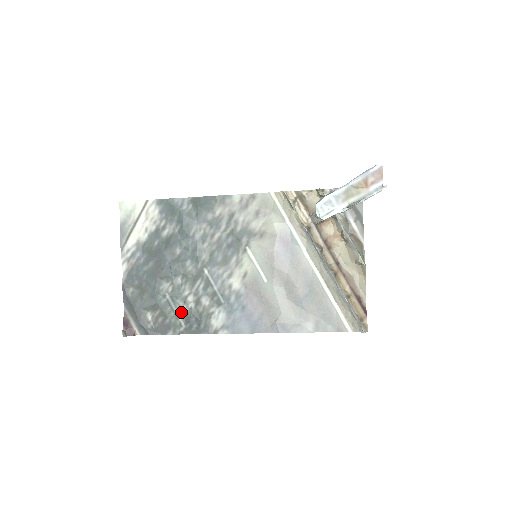
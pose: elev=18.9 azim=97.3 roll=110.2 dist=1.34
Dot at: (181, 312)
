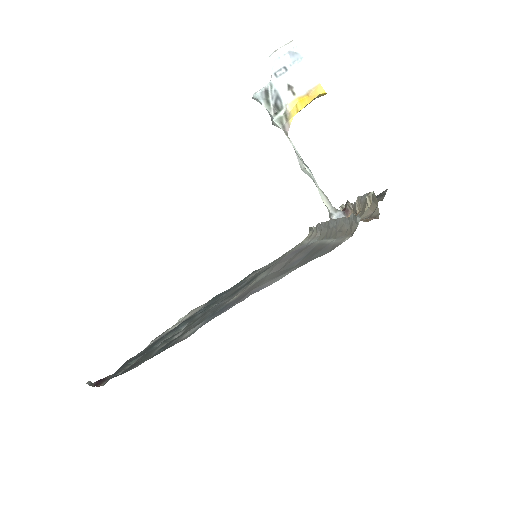
Dot at: (161, 347)
